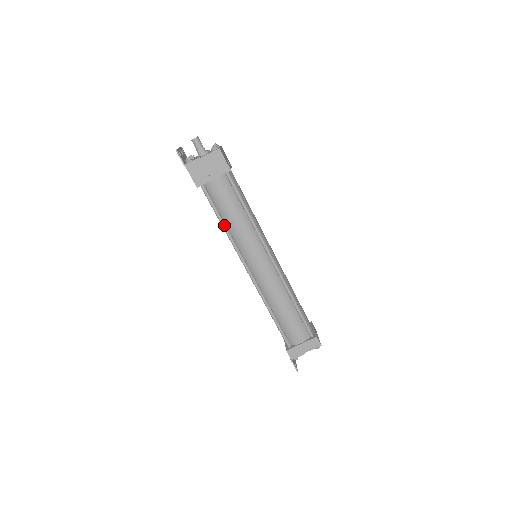
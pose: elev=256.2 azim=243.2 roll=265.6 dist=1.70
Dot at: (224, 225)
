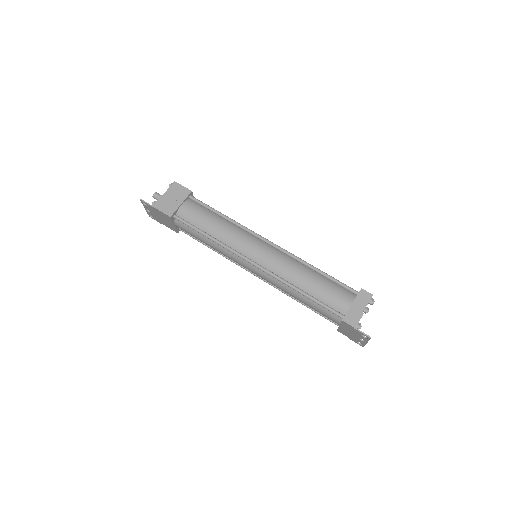
Dot at: (209, 236)
